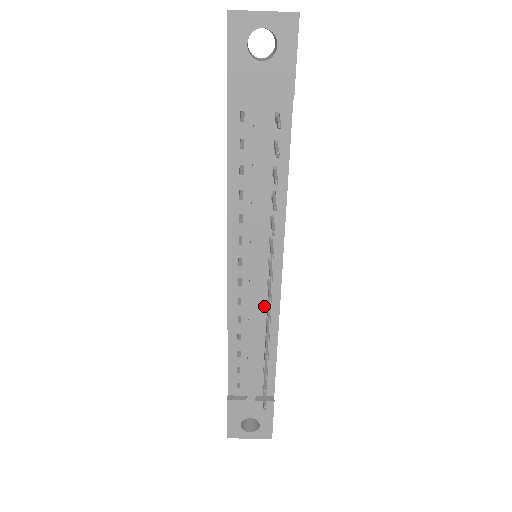
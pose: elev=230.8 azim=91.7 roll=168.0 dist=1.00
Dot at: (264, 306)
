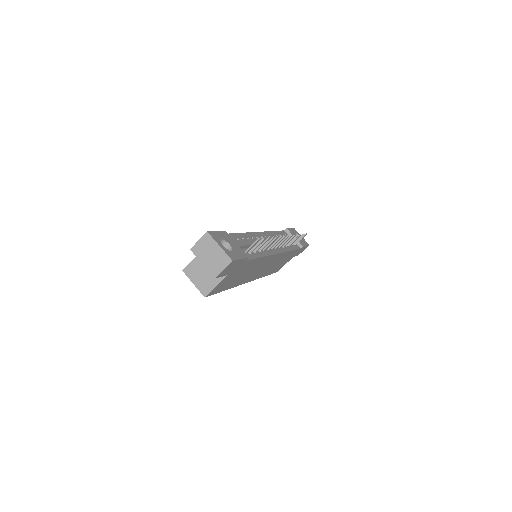
Dot at: occluded
